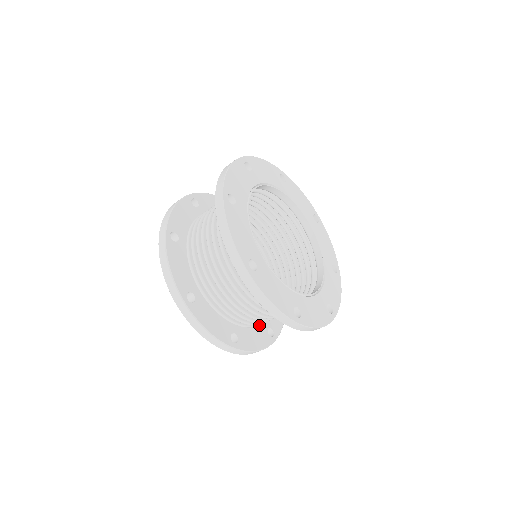
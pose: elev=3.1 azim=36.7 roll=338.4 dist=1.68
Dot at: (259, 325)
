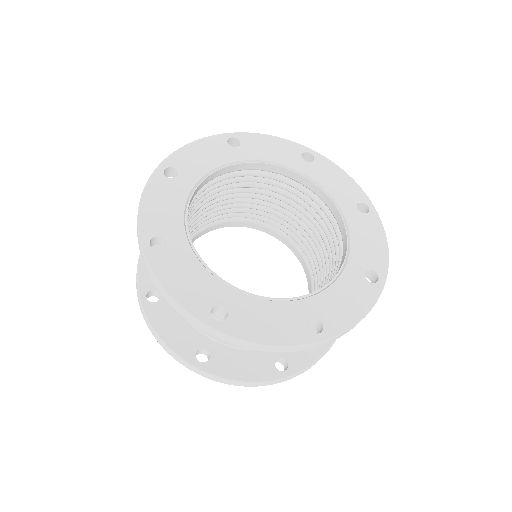
Dot at: occluded
